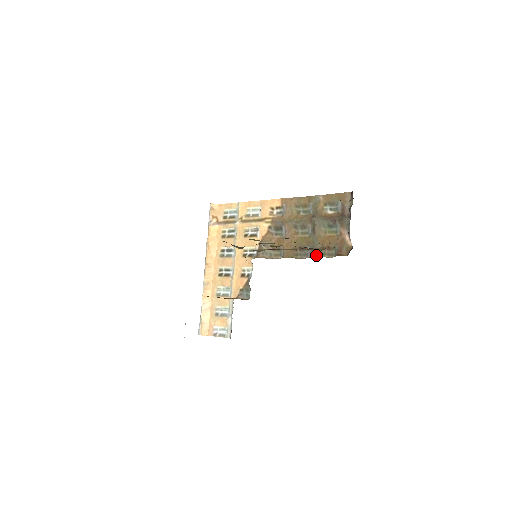
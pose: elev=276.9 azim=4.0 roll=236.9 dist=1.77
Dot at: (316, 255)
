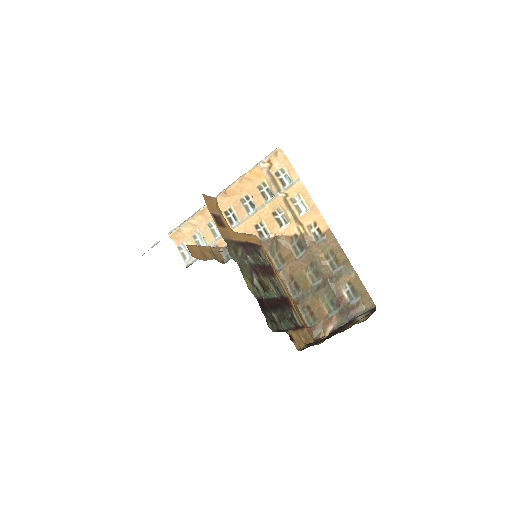
Dot at: (298, 306)
